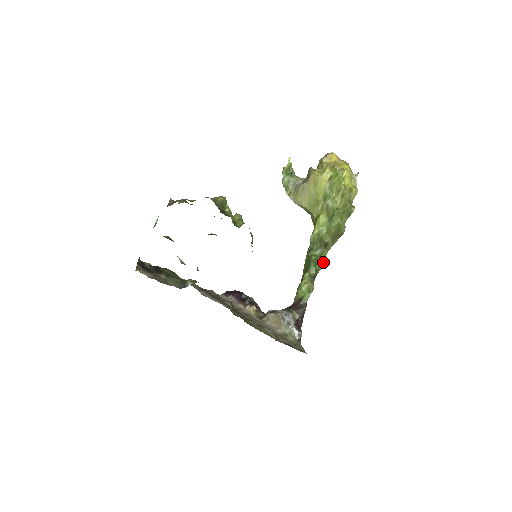
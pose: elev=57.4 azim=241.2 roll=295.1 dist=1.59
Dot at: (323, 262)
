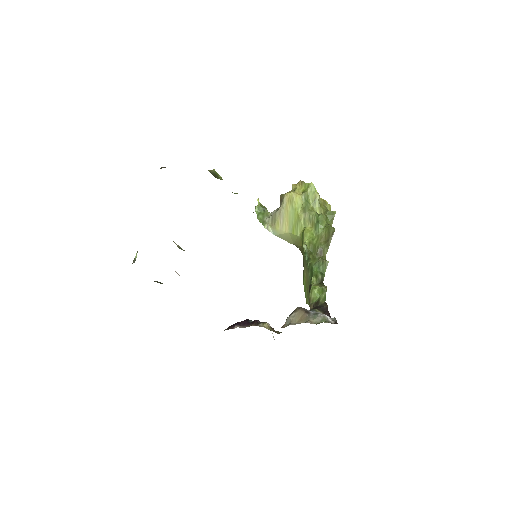
Dot at: (325, 262)
